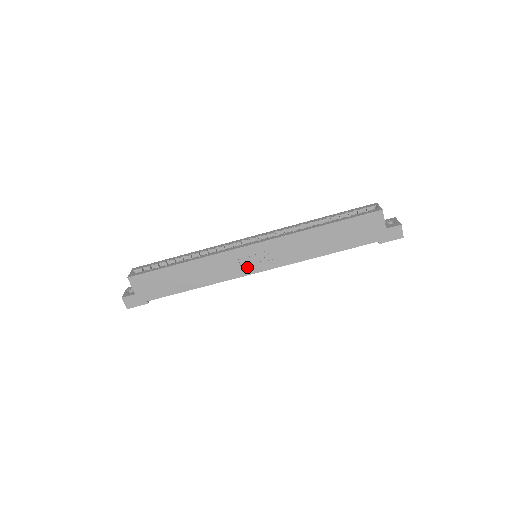
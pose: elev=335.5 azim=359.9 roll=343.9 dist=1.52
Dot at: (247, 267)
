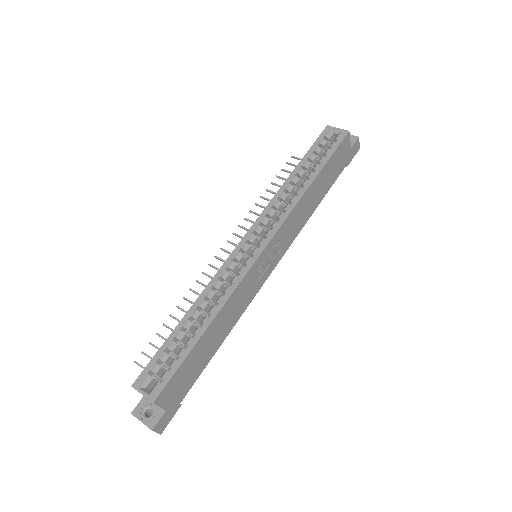
Dot at: (263, 275)
